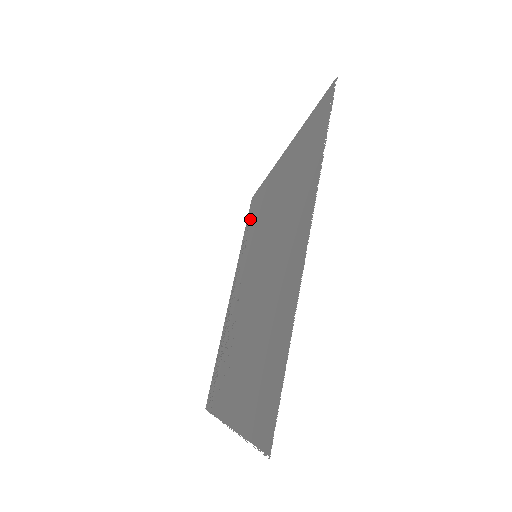
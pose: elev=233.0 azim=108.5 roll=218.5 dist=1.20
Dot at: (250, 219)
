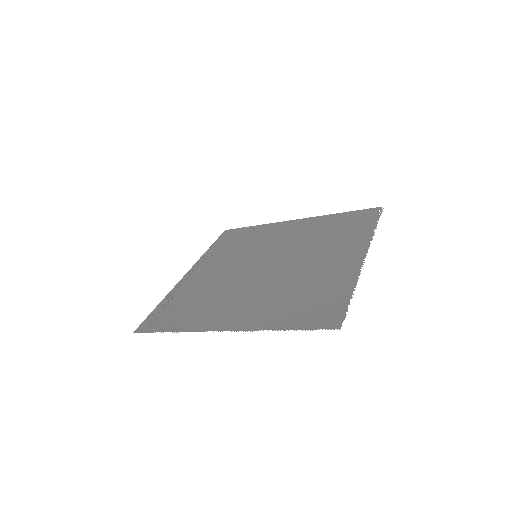
Dot at: (229, 239)
